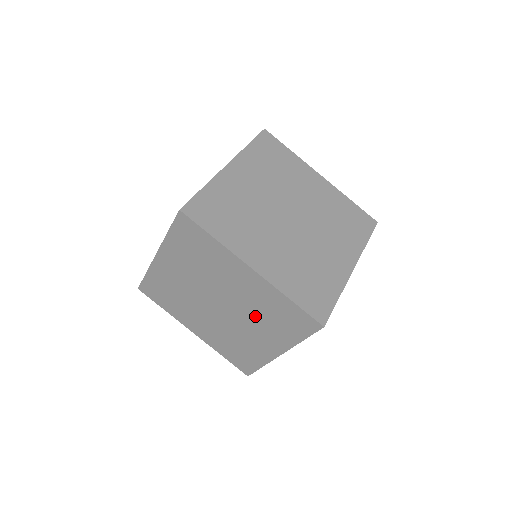
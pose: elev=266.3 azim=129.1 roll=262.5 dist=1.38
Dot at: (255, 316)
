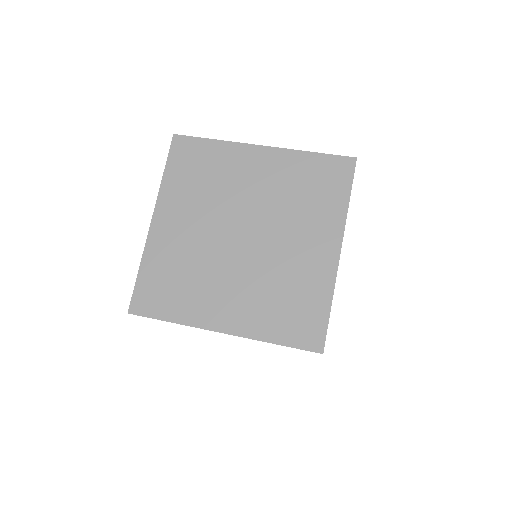
Dot at: (287, 211)
